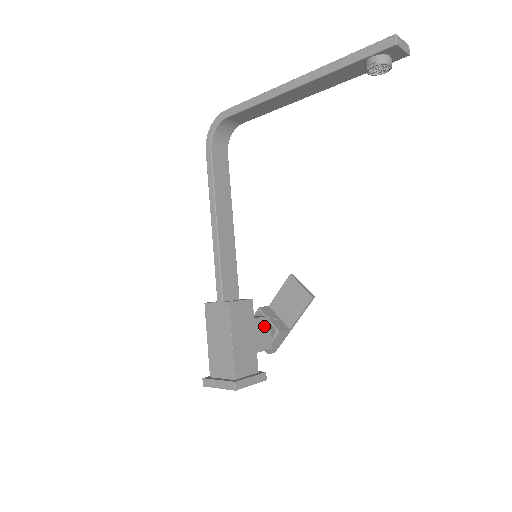
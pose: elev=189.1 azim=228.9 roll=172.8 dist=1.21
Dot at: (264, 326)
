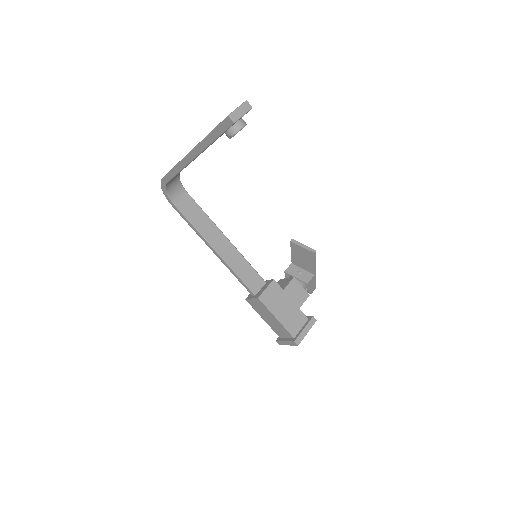
Dot at: (294, 287)
